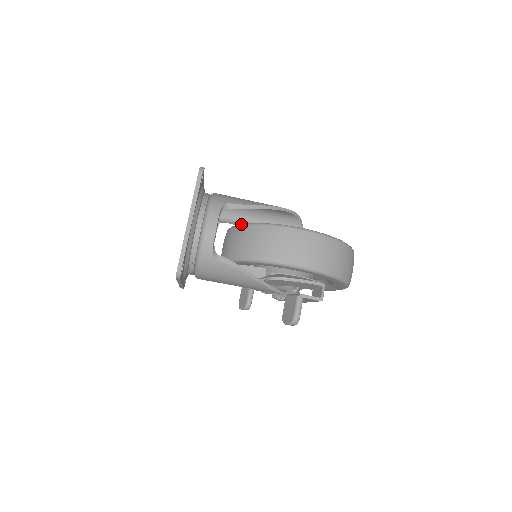
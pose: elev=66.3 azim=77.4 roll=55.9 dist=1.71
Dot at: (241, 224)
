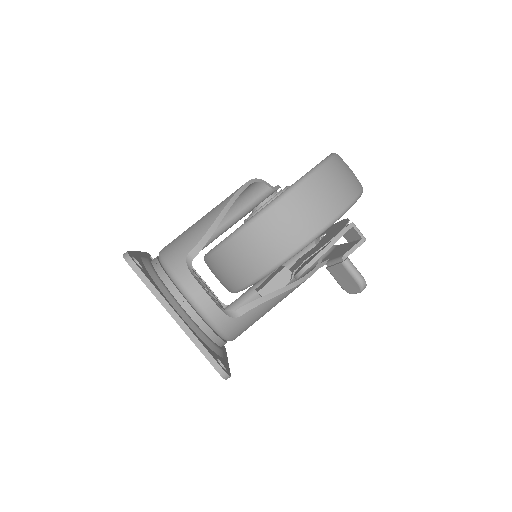
Dot at: (215, 249)
